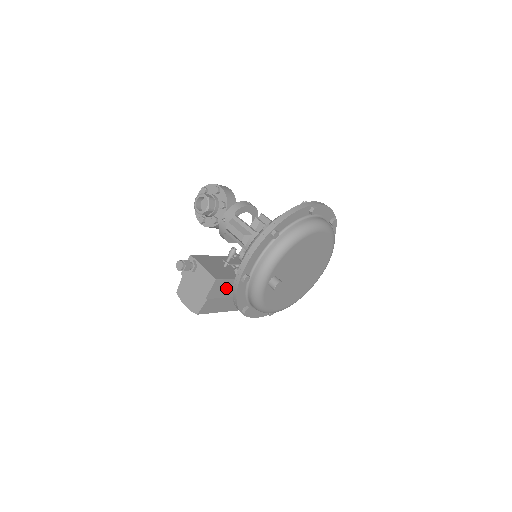
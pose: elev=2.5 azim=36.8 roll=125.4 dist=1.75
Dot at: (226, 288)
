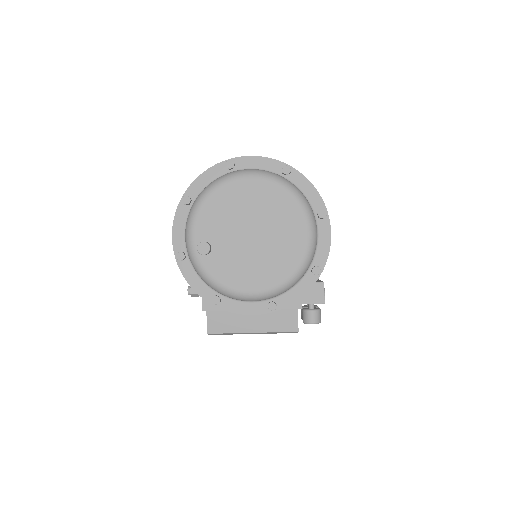
Dot at: occluded
